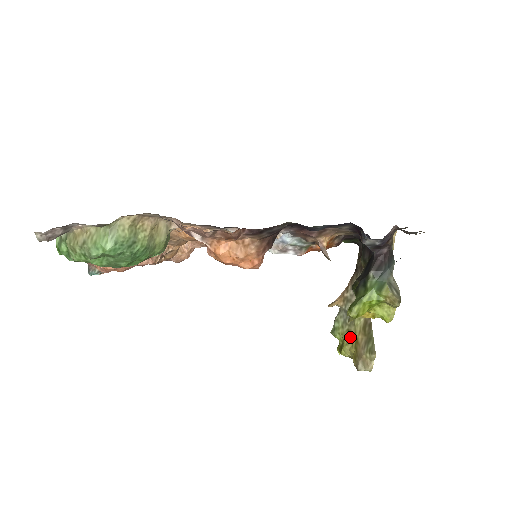
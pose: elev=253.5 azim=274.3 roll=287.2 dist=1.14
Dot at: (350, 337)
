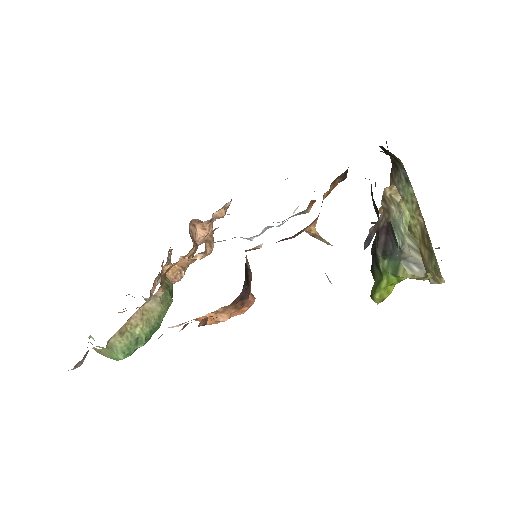
Dot at: occluded
